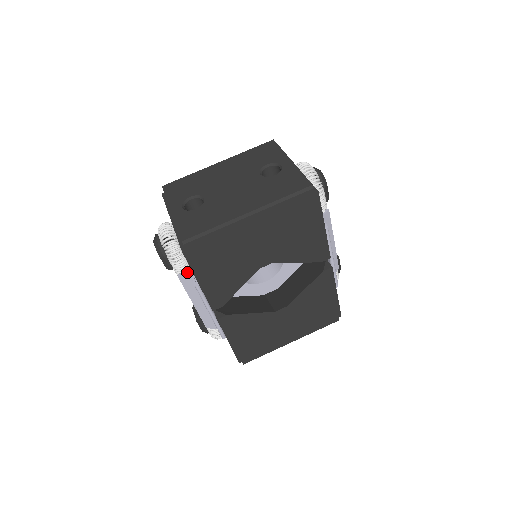
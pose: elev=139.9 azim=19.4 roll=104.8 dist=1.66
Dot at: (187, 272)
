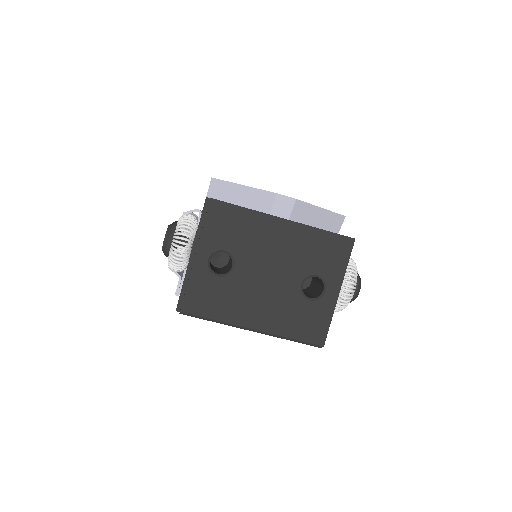
Dot at: occluded
